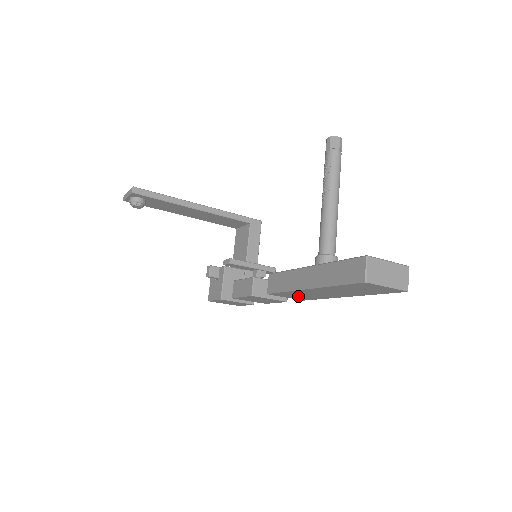
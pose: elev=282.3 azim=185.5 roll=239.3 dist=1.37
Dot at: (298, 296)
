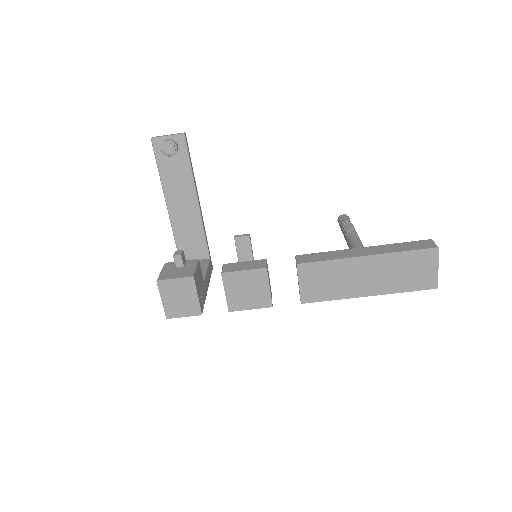
Dot at: (319, 283)
